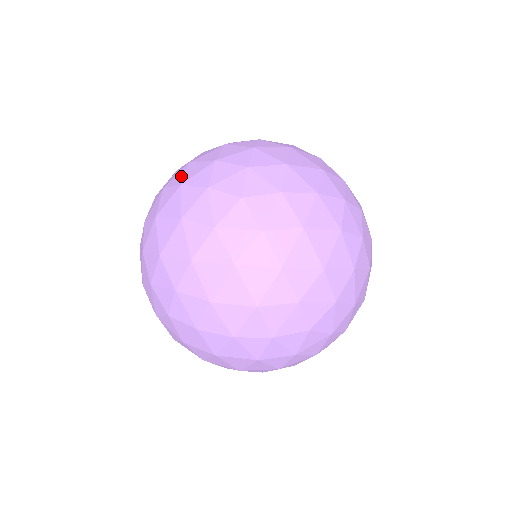
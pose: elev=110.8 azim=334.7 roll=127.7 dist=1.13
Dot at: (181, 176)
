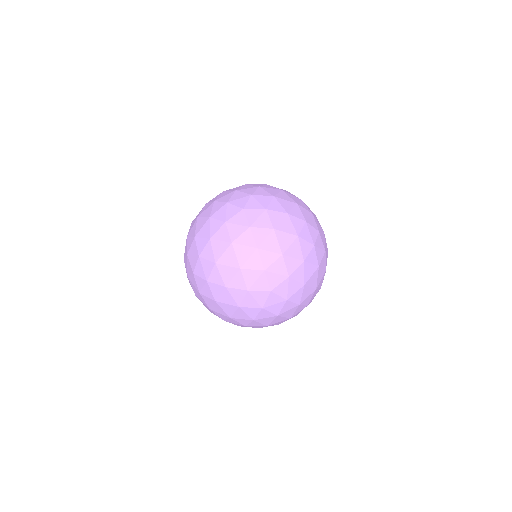
Dot at: (263, 238)
